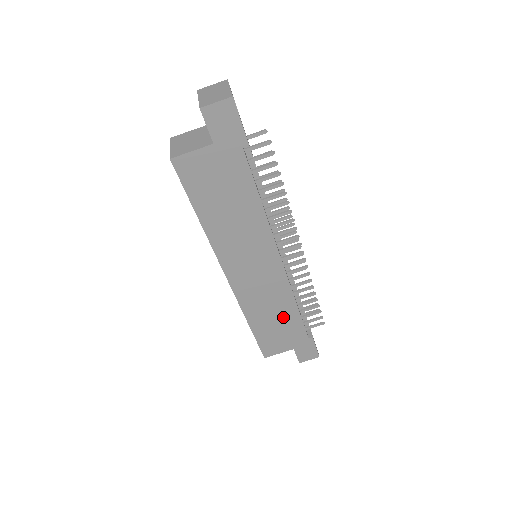
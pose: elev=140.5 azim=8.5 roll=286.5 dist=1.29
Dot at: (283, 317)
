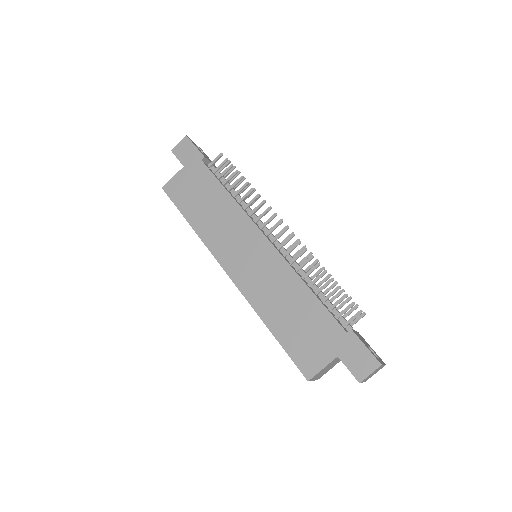
Dot at: (300, 306)
